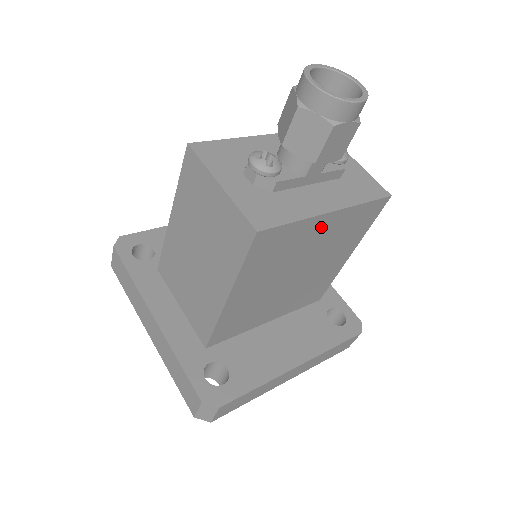
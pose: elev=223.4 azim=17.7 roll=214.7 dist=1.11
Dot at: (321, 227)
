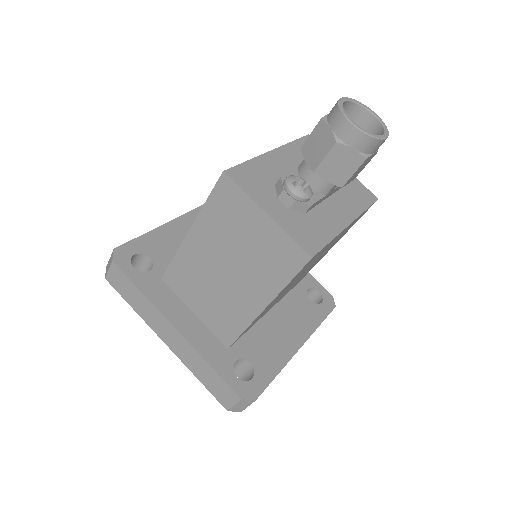
Dot at: (337, 237)
